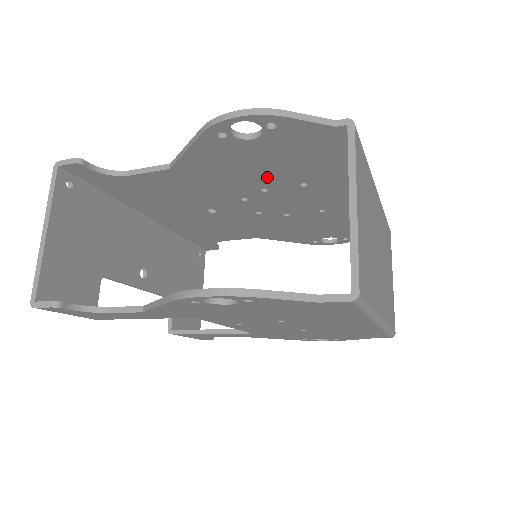
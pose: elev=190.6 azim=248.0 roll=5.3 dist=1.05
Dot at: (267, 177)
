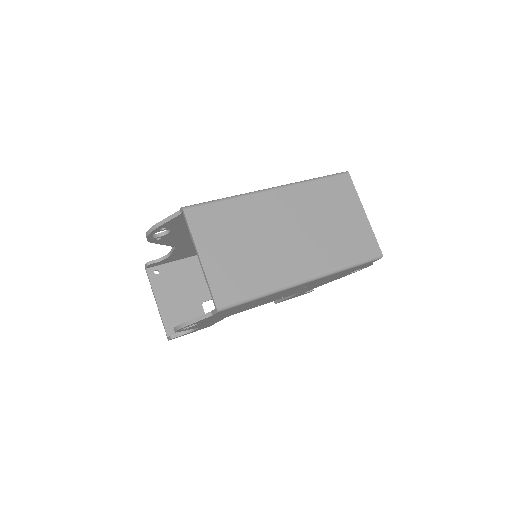
Dot at: occluded
